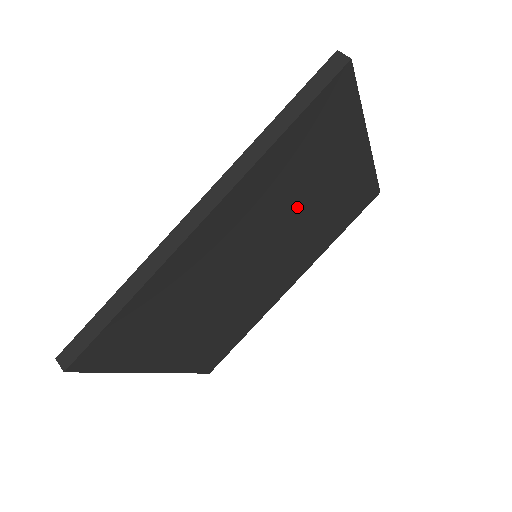
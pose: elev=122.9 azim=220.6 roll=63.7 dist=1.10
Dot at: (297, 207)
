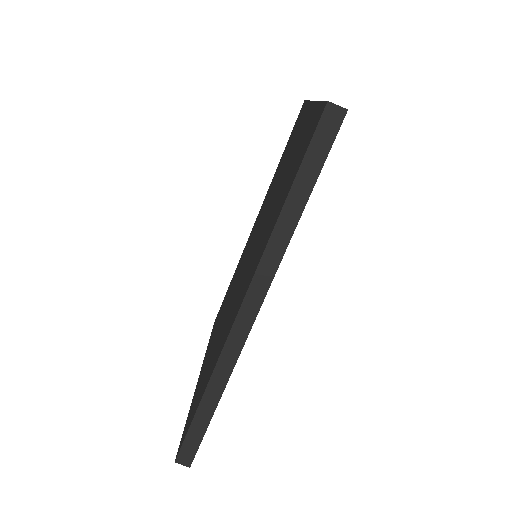
Dot at: occluded
